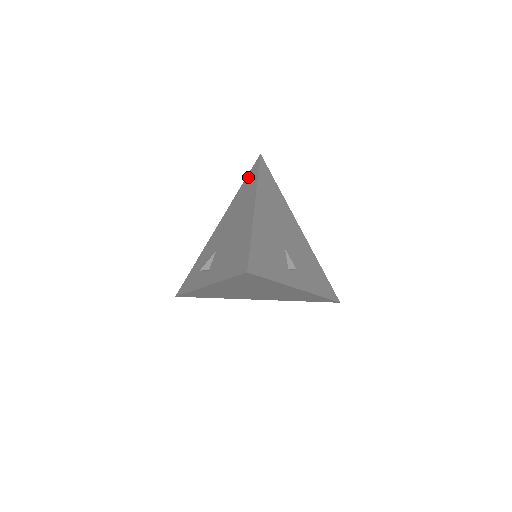
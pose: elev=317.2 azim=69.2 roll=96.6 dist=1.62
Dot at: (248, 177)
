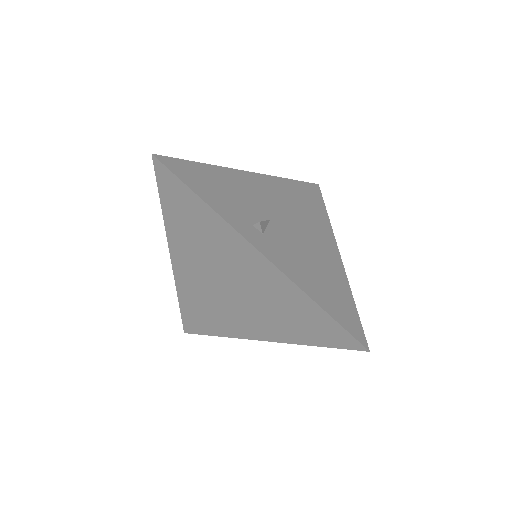
Dot at: occluded
